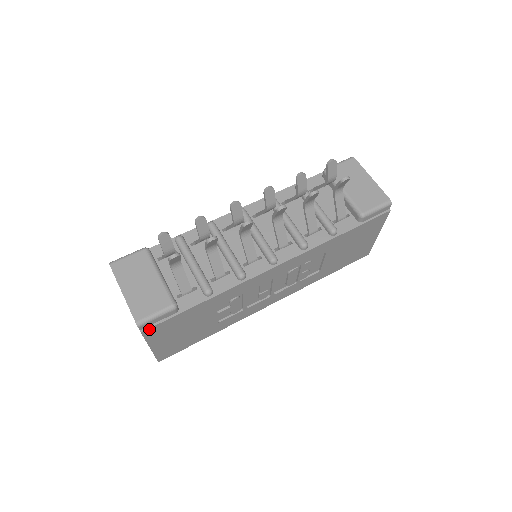
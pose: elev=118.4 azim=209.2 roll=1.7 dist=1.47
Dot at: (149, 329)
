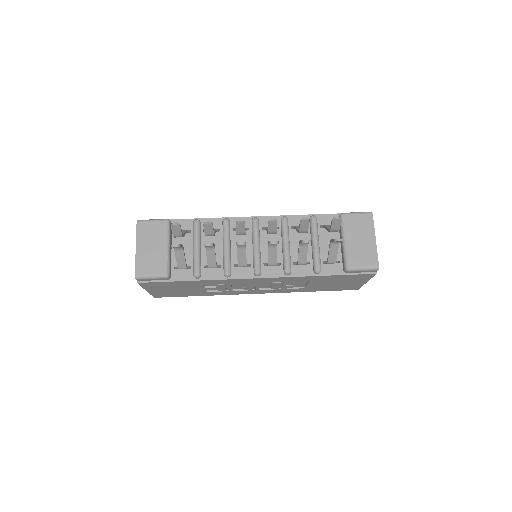
Dot at: (144, 283)
